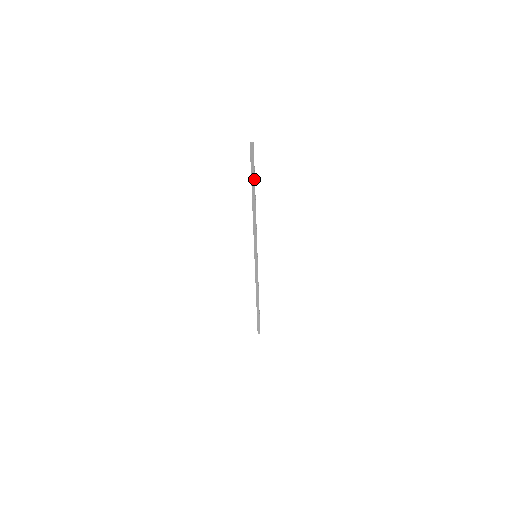
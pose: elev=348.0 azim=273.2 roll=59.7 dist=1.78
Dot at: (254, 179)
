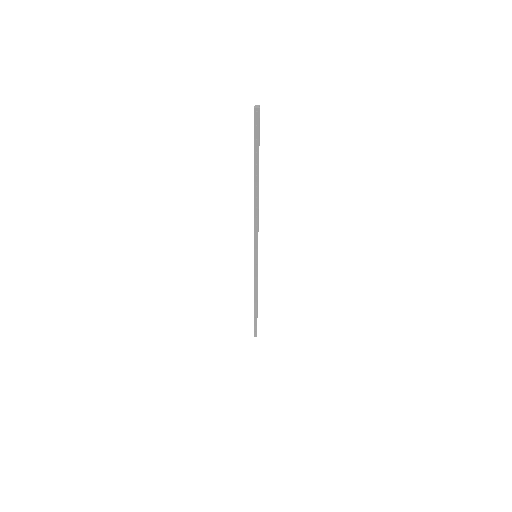
Dot at: (258, 160)
